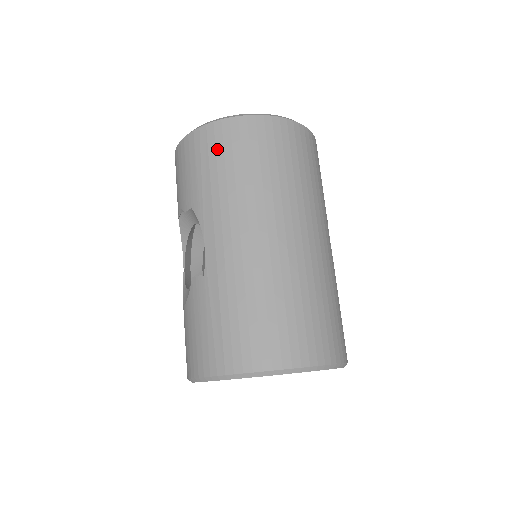
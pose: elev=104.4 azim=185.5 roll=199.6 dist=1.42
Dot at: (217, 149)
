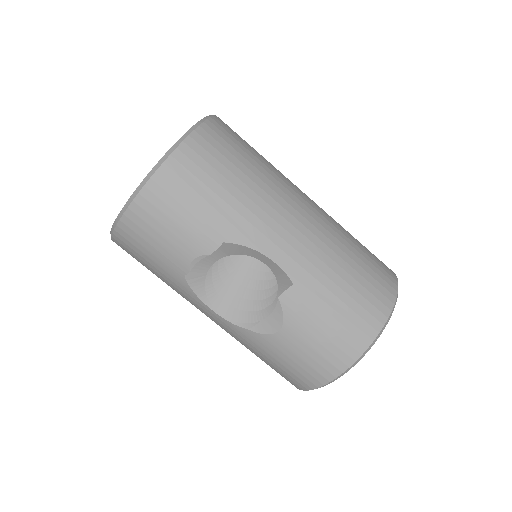
Dot at: (206, 171)
